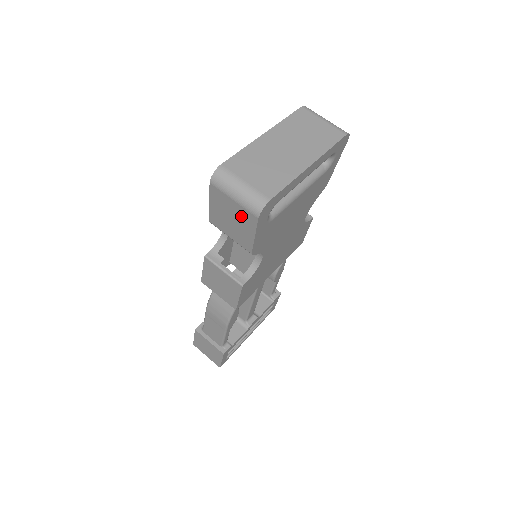
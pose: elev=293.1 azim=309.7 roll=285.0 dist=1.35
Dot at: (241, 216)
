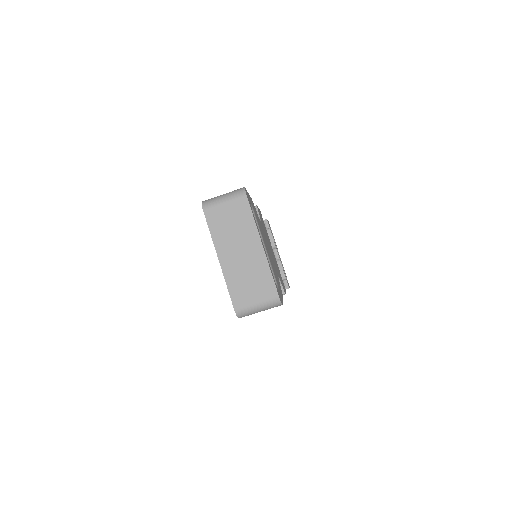
Dot at: occluded
